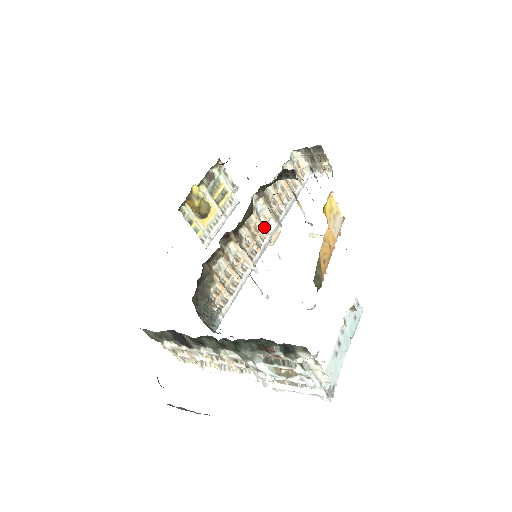
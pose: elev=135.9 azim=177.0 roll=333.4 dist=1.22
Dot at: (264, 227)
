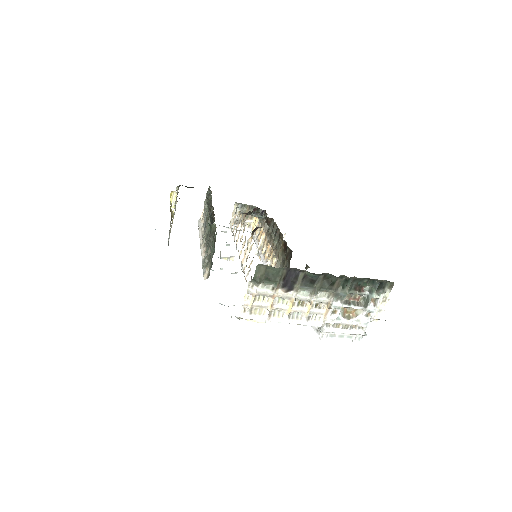
Dot at: occluded
